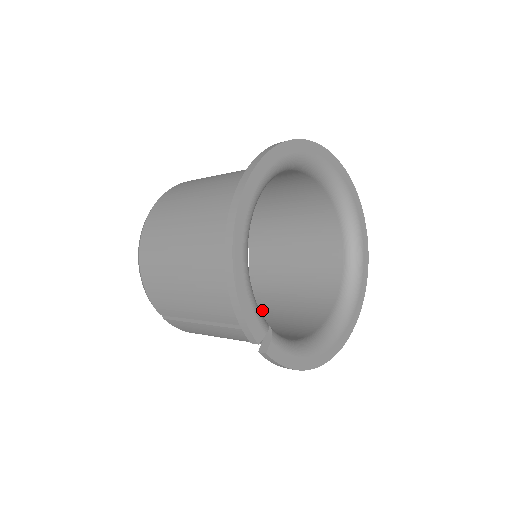
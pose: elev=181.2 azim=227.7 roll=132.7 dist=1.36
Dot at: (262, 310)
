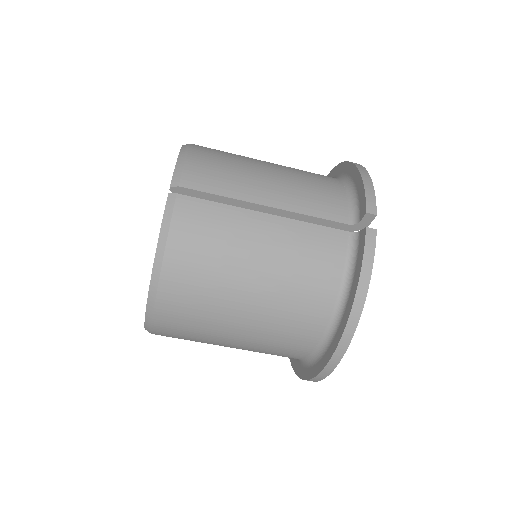
Dot at: occluded
